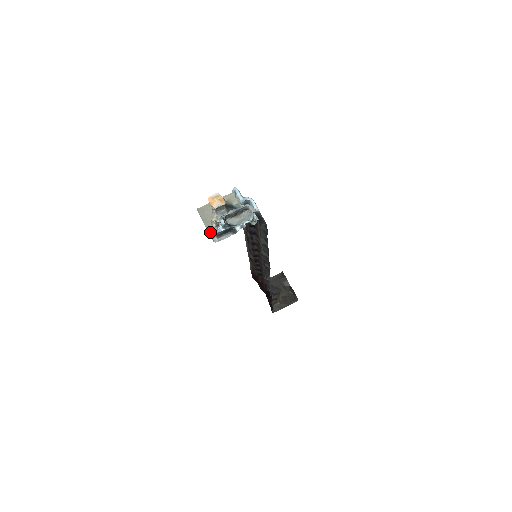
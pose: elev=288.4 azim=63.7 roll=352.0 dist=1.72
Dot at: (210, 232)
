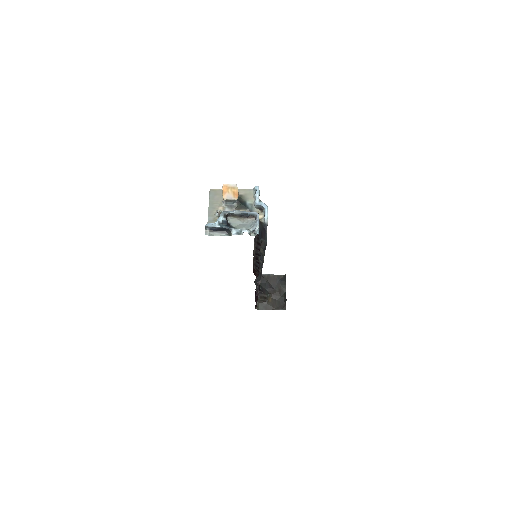
Dot at: (210, 219)
